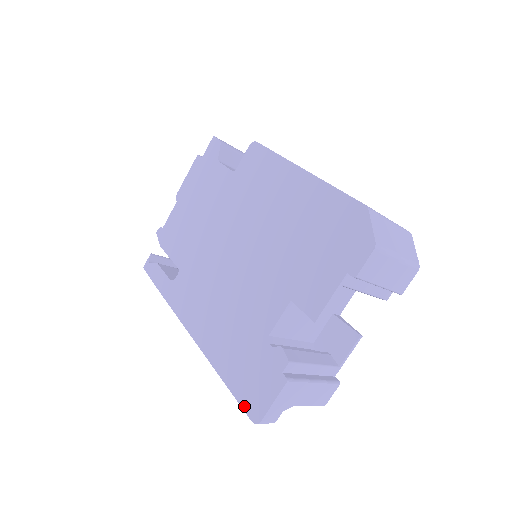
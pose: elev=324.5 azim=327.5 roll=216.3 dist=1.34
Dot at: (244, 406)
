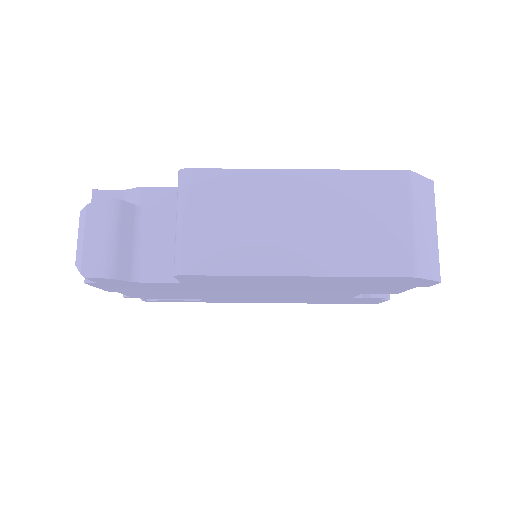
Dot at: occluded
